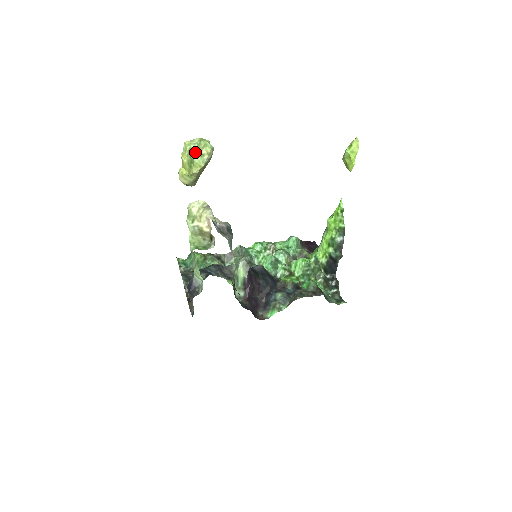
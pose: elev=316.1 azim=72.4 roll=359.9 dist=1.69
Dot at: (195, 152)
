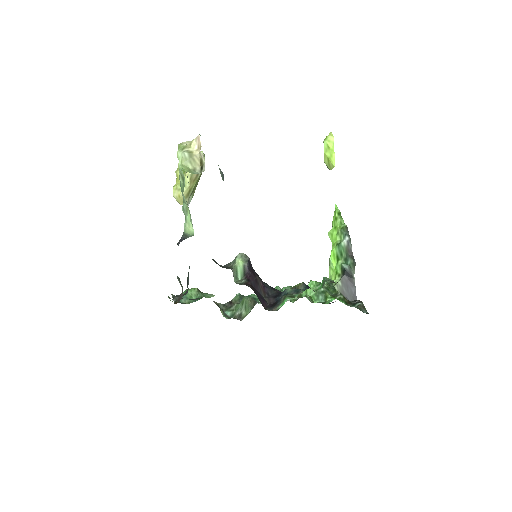
Dot at: occluded
